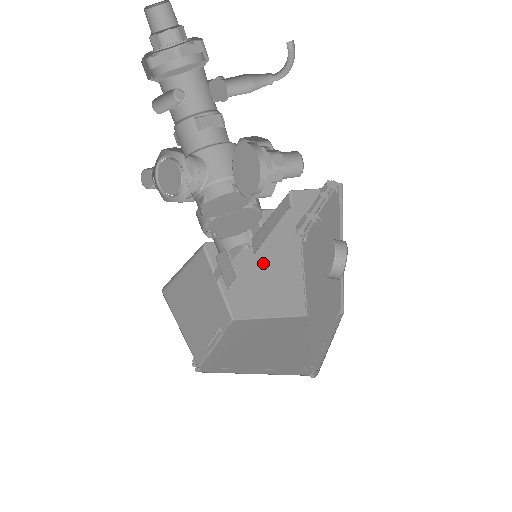
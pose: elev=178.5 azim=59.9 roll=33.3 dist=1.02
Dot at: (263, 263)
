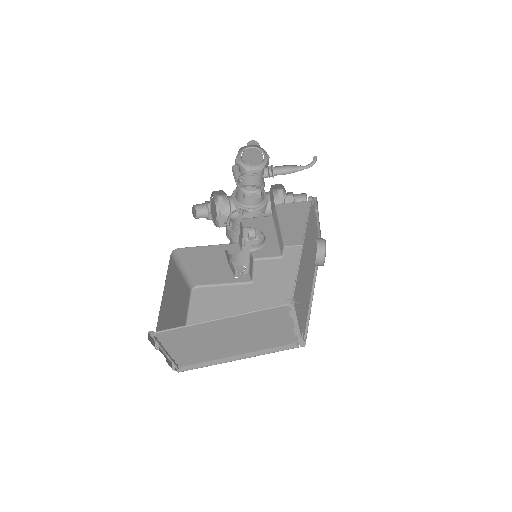
Dot at: (242, 302)
